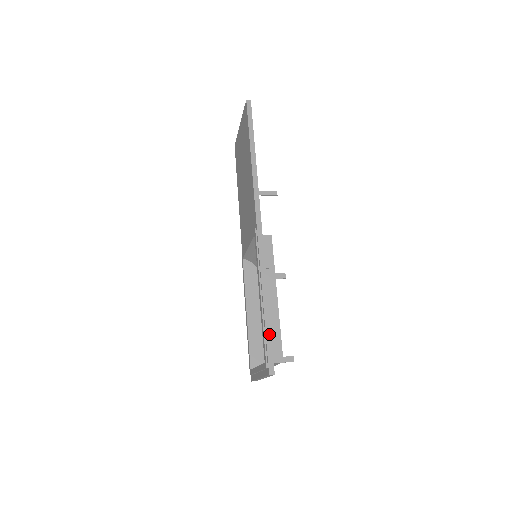
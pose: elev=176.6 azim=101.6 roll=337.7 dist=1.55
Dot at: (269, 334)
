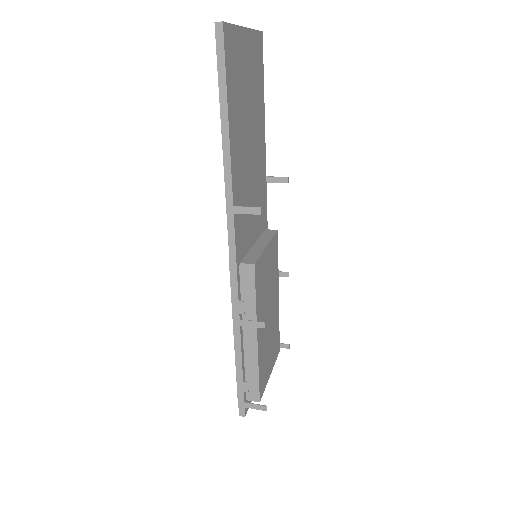
Dot at: (241, 381)
